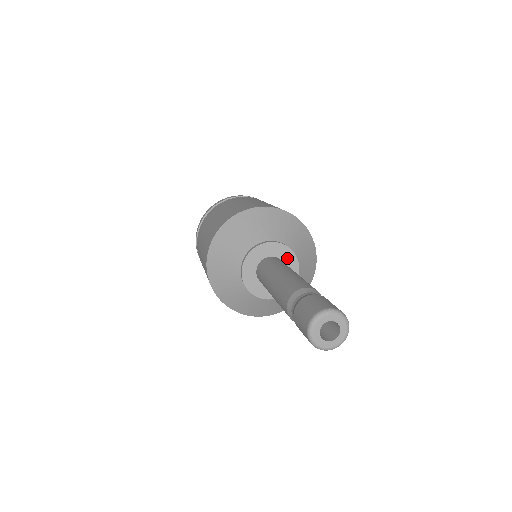
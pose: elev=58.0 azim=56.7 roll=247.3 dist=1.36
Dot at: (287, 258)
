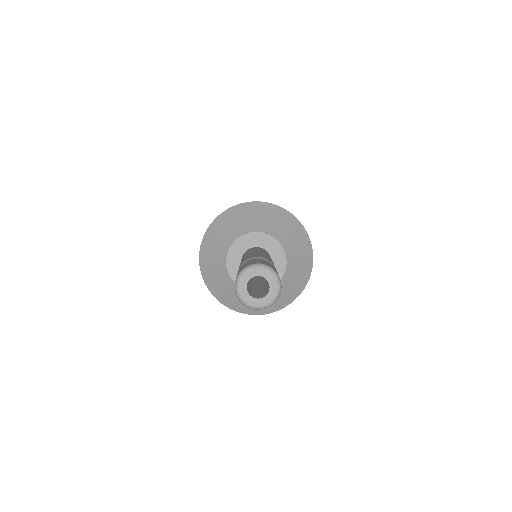
Dot at: (265, 243)
